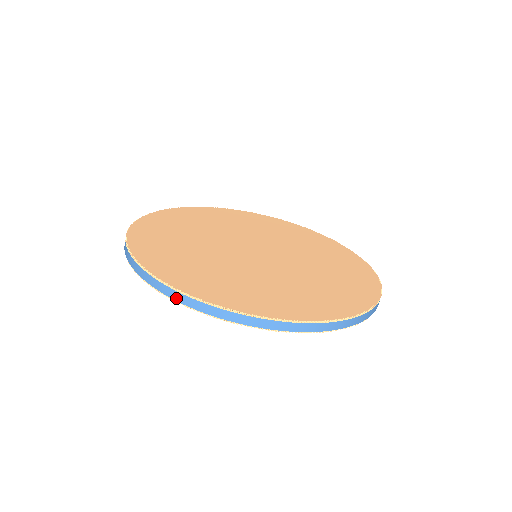
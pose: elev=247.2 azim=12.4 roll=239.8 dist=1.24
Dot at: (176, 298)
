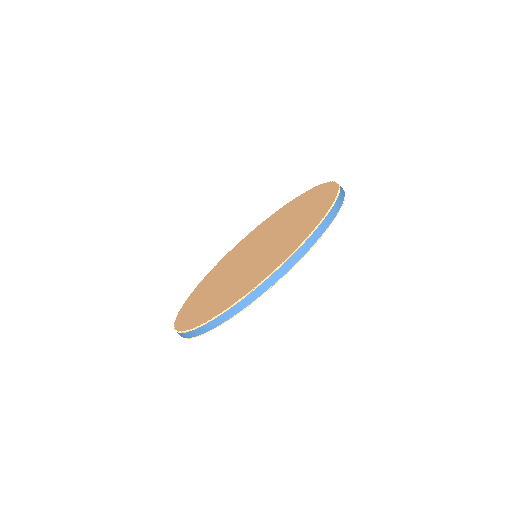
Dot at: (249, 302)
